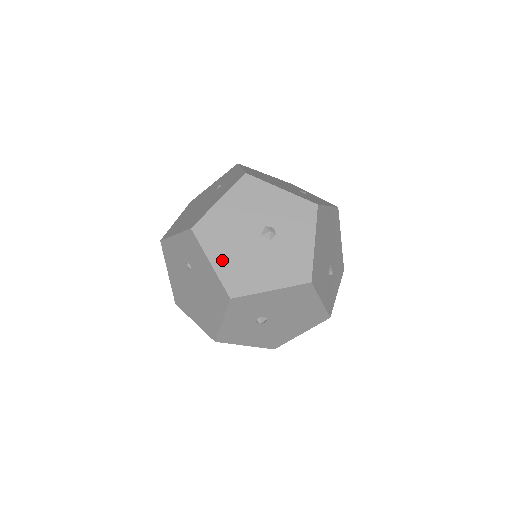
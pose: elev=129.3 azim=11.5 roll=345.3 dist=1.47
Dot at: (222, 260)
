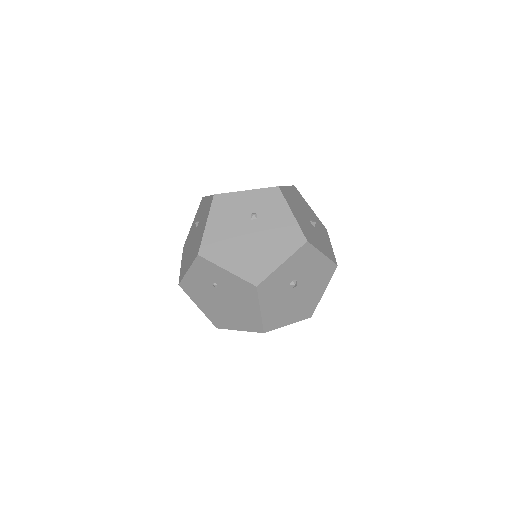
Dot at: (297, 217)
